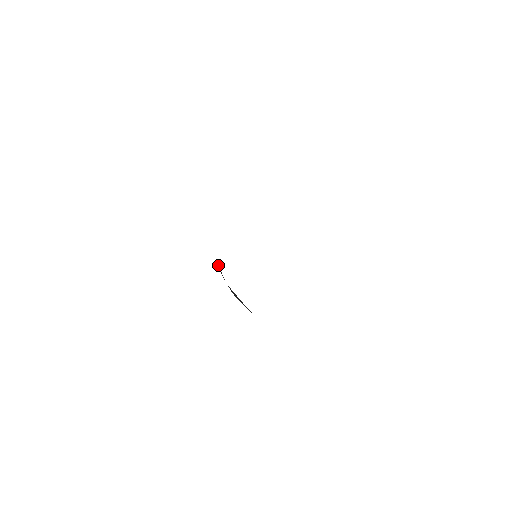
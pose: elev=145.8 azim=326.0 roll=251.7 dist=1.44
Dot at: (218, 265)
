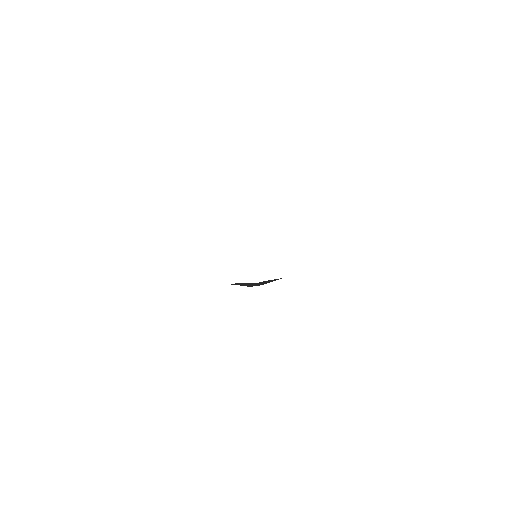
Dot at: occluded
